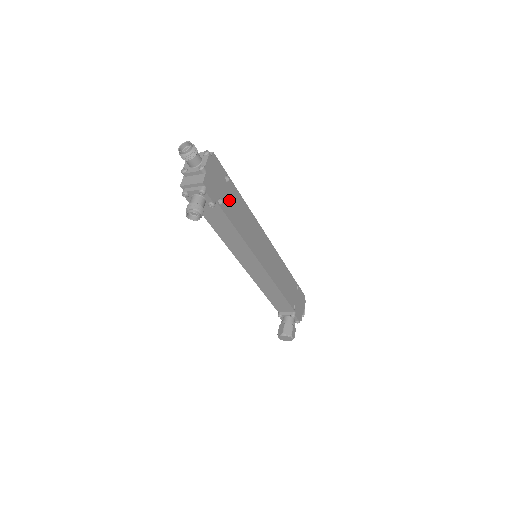
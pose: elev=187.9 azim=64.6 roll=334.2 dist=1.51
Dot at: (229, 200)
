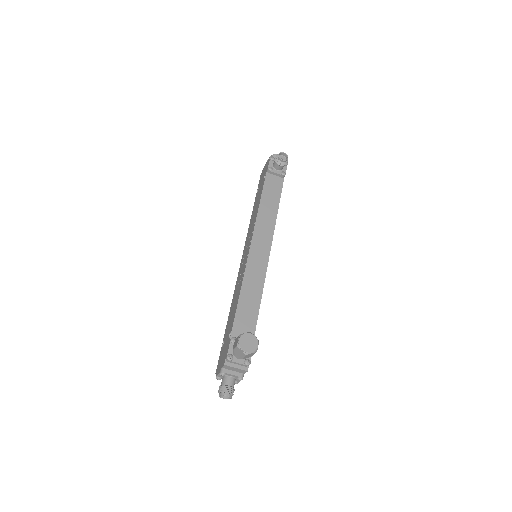
Dot at: occluded
